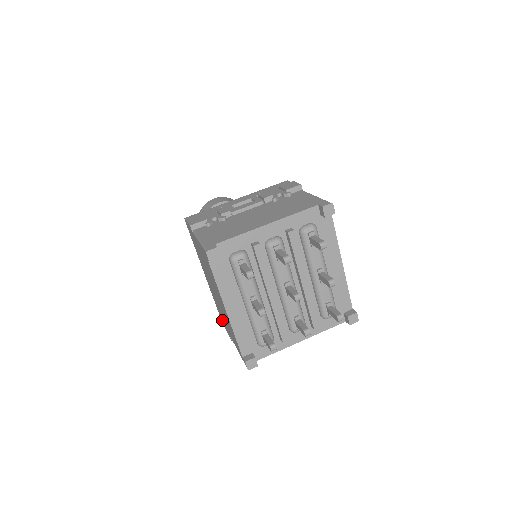
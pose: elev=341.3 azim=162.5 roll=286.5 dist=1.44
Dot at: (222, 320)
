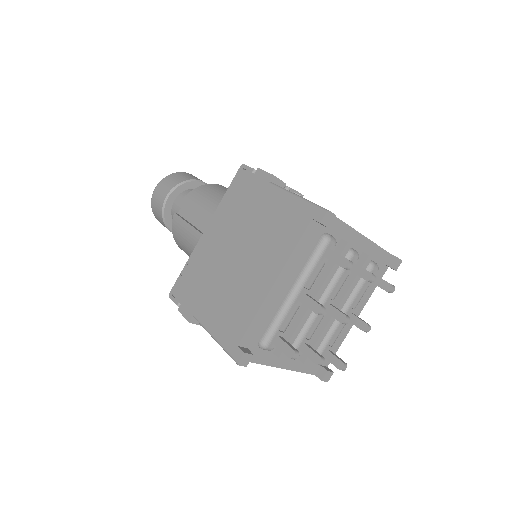
Dot at: (182, 293)
